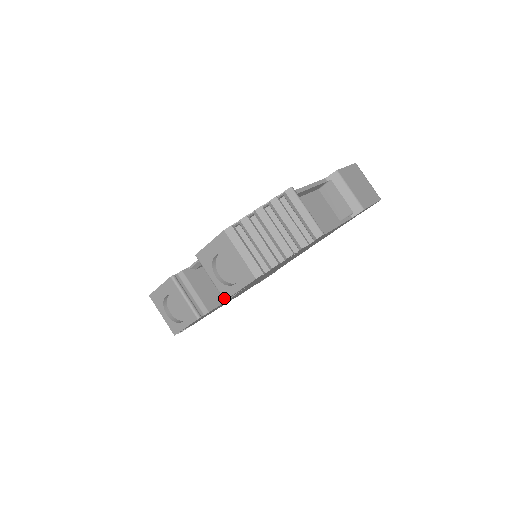
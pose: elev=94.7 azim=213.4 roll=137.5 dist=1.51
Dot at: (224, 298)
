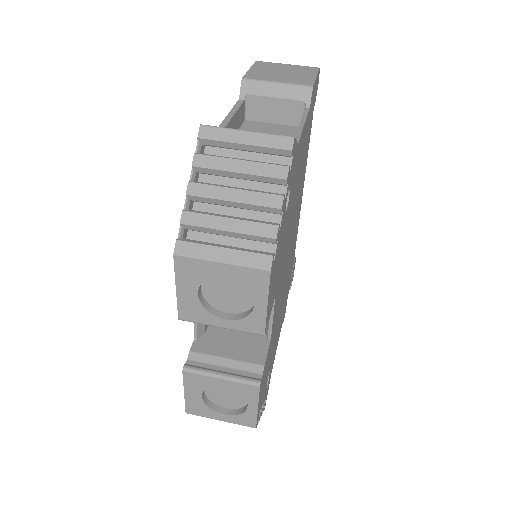
Dot at: (260, 334)
